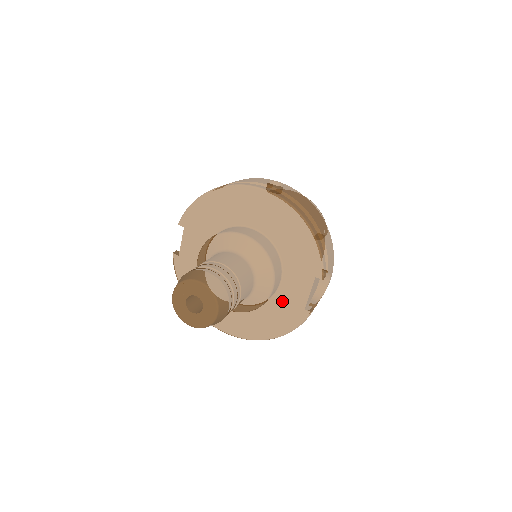
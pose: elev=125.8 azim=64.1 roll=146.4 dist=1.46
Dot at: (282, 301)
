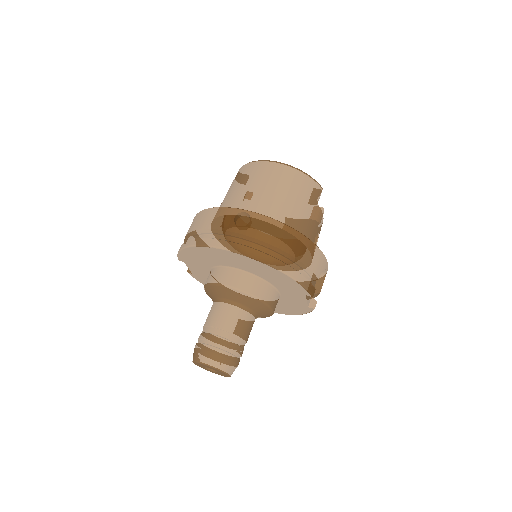
Dot at: (288, 302)
